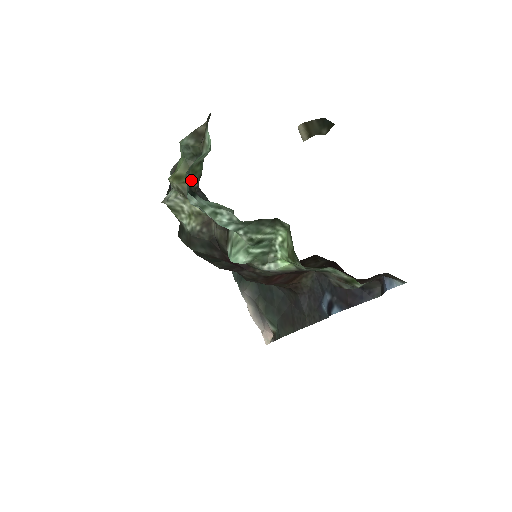
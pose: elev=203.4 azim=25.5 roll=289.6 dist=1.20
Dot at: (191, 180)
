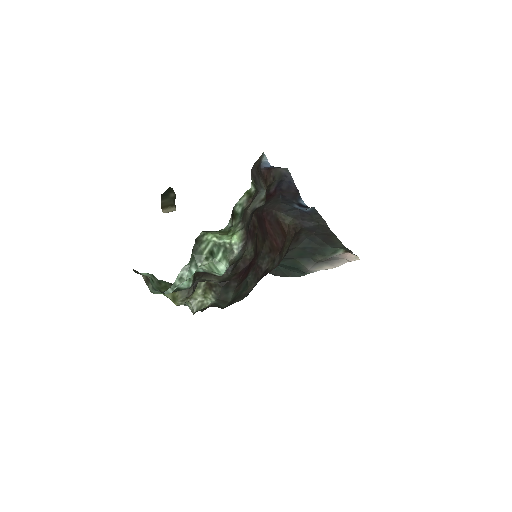
Dot at: occluded
